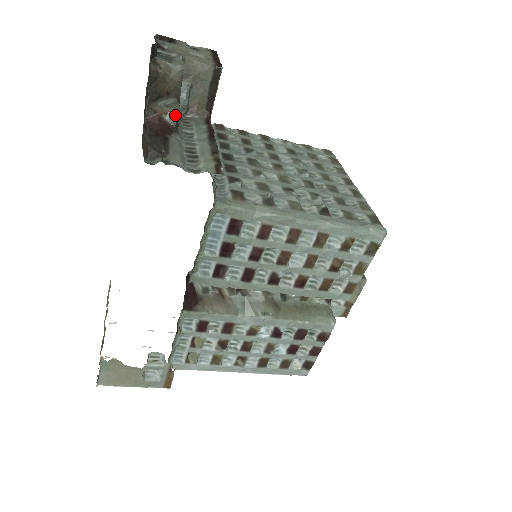
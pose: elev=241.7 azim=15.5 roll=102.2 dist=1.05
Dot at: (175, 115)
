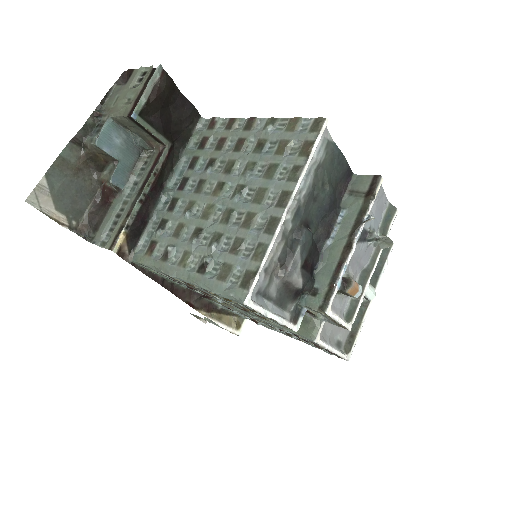
Dot at: (110, 183)
